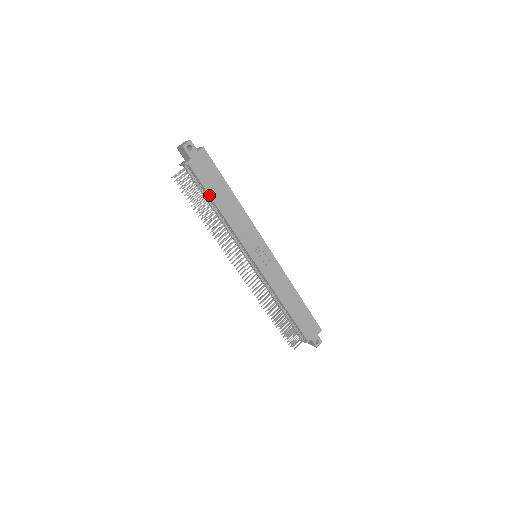
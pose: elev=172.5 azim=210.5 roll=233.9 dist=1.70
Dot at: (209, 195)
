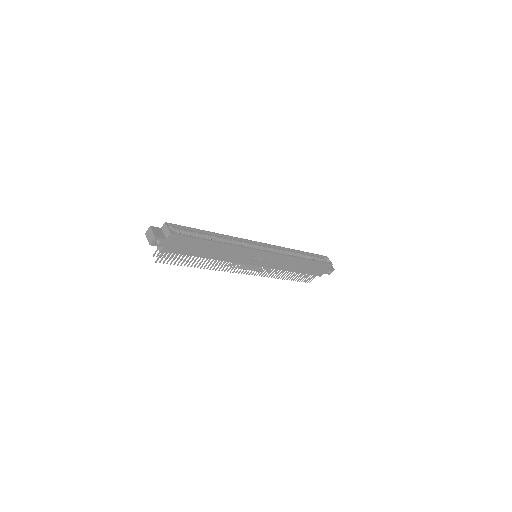
Dot at: occluded
